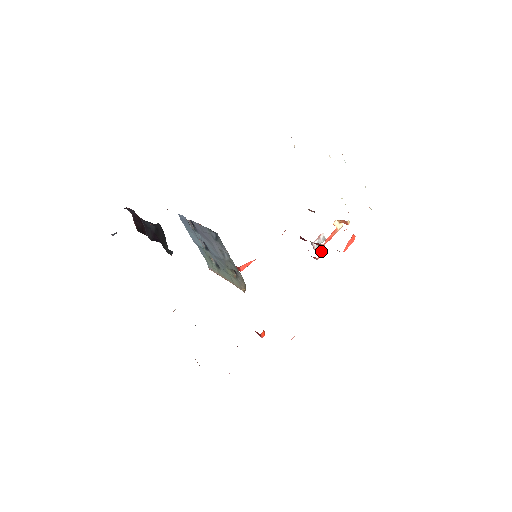
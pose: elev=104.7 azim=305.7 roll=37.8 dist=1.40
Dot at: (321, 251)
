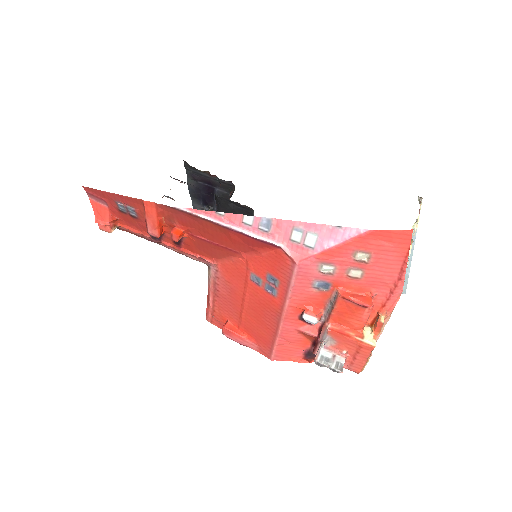
Dot at: (318, 312)
